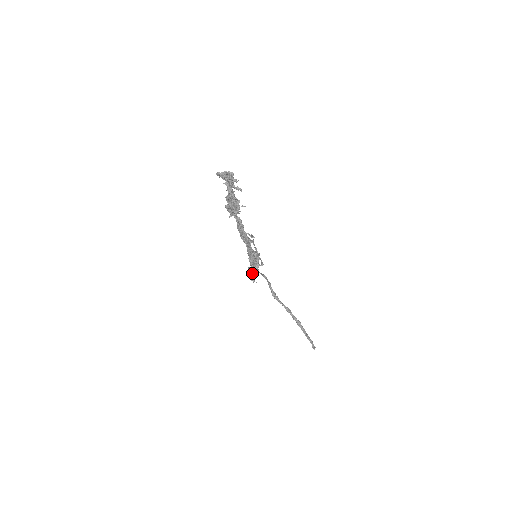
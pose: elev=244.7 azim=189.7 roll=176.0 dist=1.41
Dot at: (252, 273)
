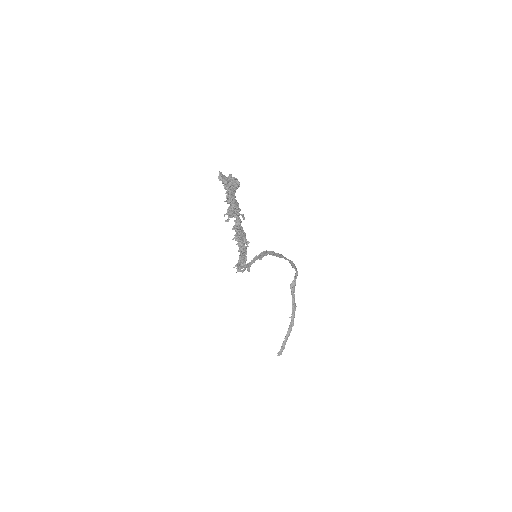
Dot at: occluded
